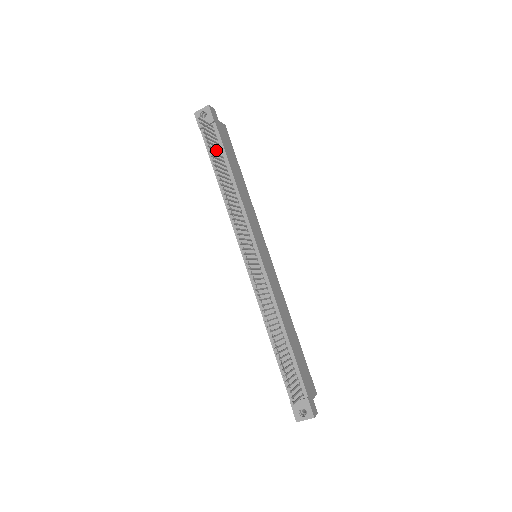
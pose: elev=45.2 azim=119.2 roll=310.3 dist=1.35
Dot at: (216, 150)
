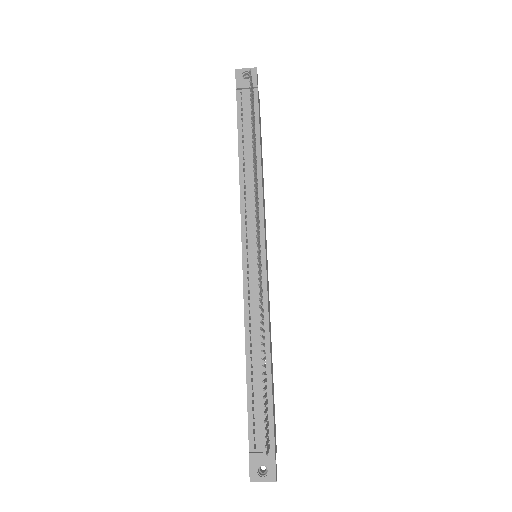
Dot at: (253, 116)
